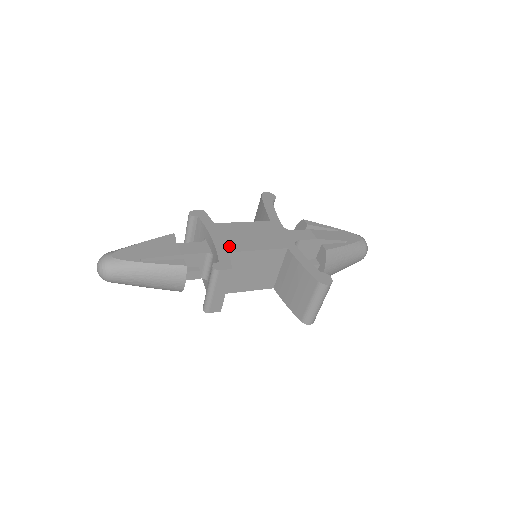
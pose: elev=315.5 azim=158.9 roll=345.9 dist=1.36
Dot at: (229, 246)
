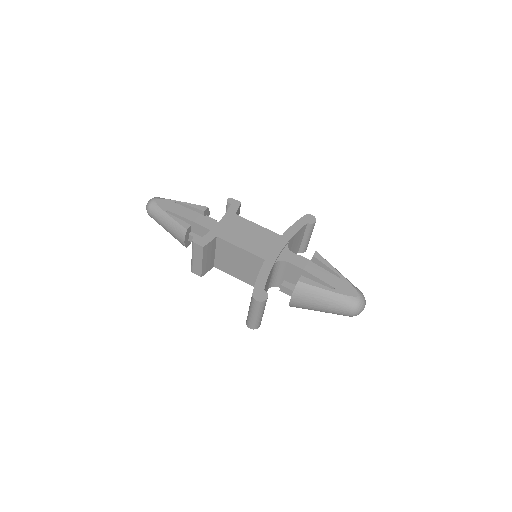
Dot at: (223, 233)
